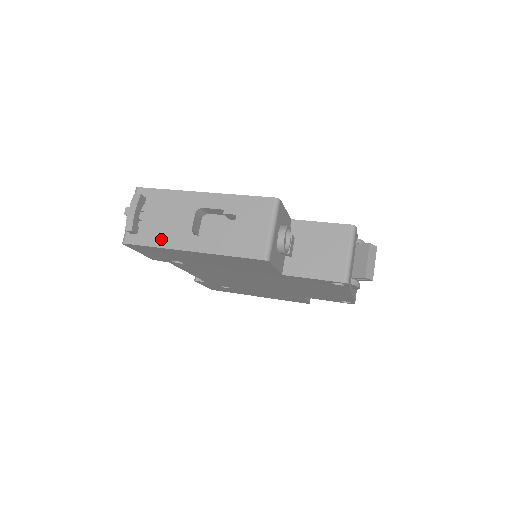
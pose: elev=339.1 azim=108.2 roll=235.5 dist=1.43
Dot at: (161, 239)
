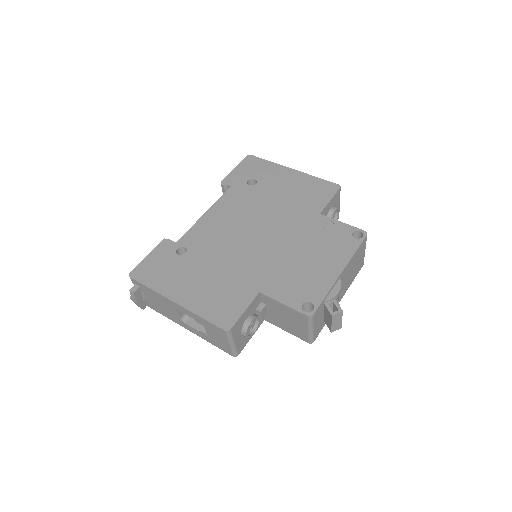
Dot at: (165, 314)
